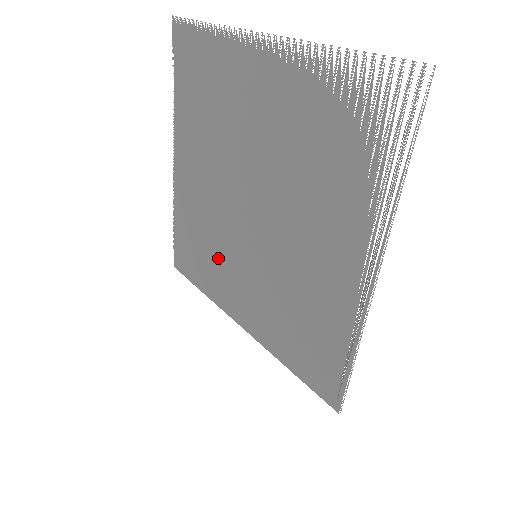
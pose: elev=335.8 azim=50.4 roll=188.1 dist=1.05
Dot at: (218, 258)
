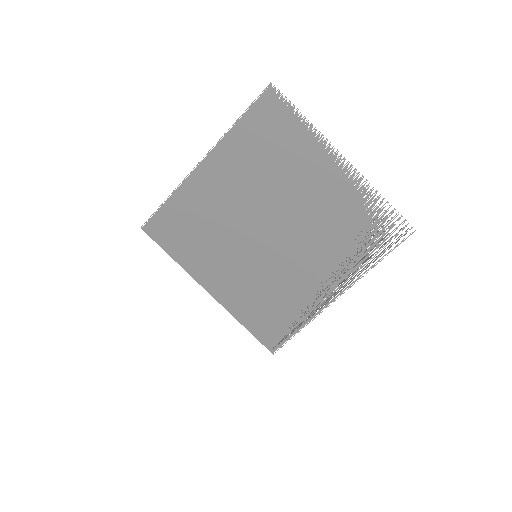
Dot at: (215, 244)
